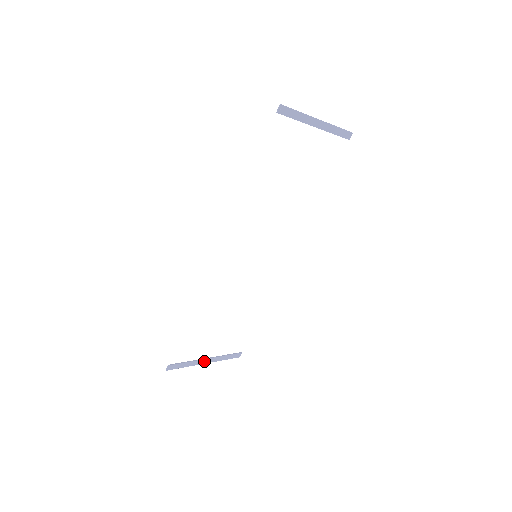
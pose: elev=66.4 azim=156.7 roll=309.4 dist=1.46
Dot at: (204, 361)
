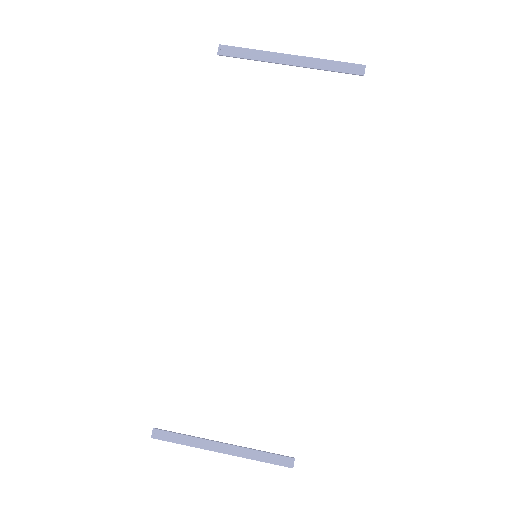
Dot at: (217, 446)
